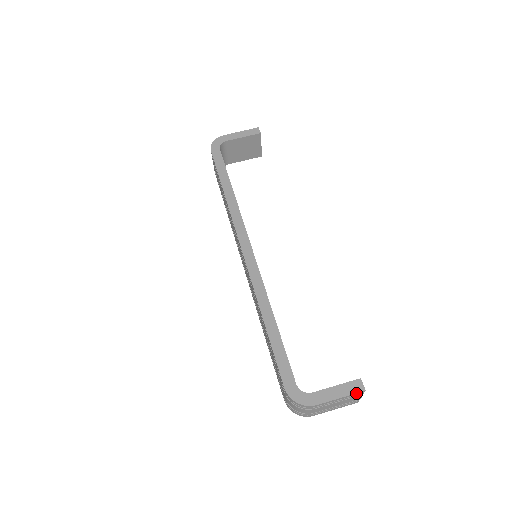
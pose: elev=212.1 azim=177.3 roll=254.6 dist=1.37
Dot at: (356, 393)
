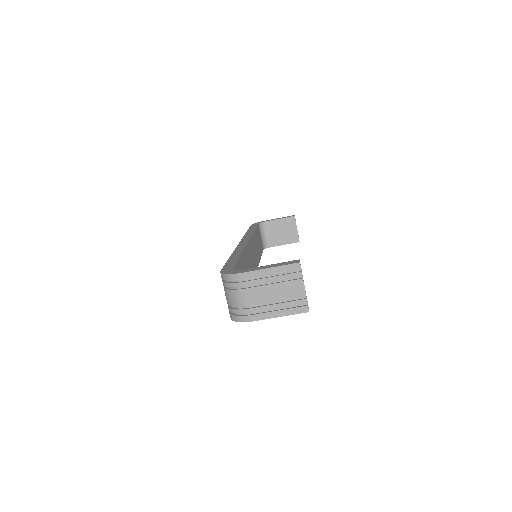
Dot at: (289, 265)
